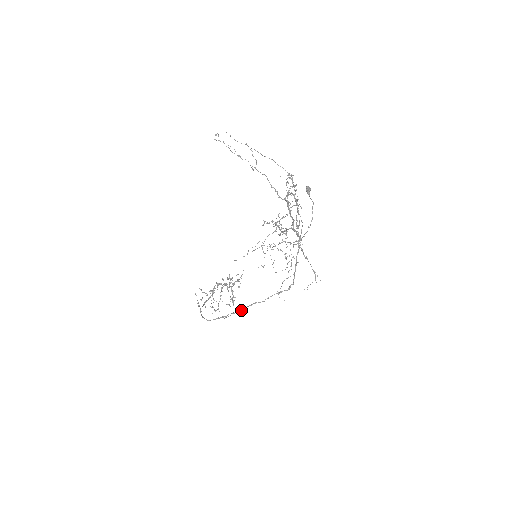
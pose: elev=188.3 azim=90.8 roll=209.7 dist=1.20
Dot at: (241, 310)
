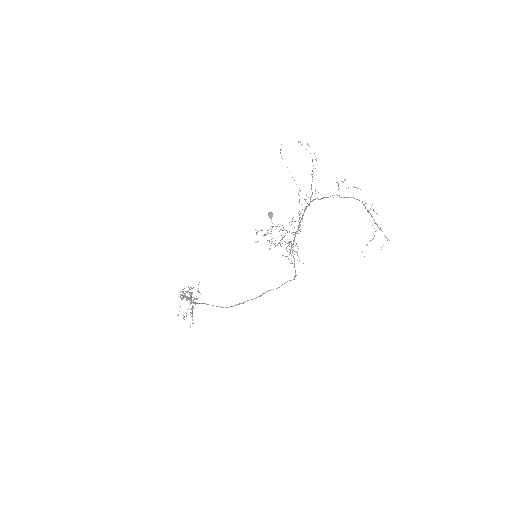
Dot at: (257, 297)
